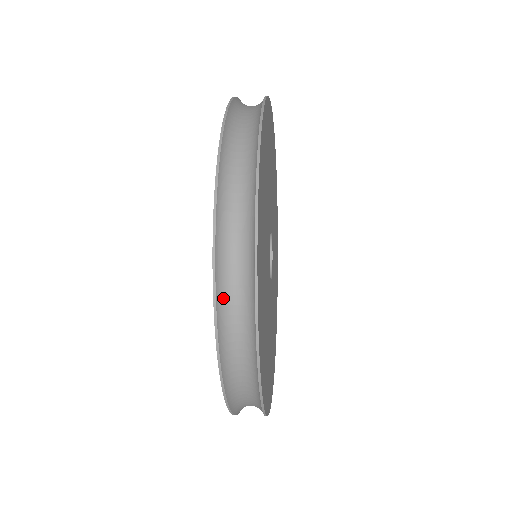
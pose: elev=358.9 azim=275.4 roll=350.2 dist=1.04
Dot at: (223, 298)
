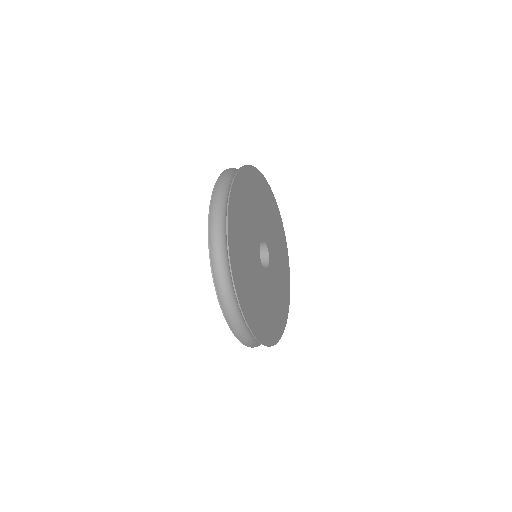
Dot at: (215, 260)
